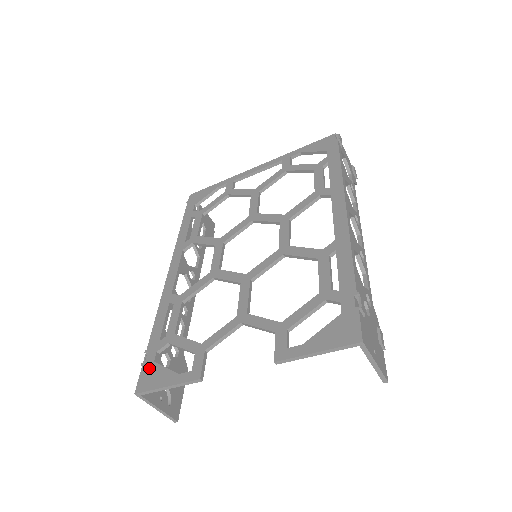
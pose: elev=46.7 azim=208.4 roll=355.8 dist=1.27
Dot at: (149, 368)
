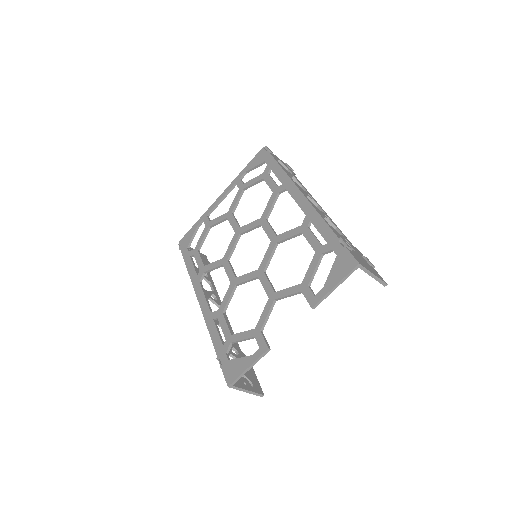
Dot at: (227, 366)
